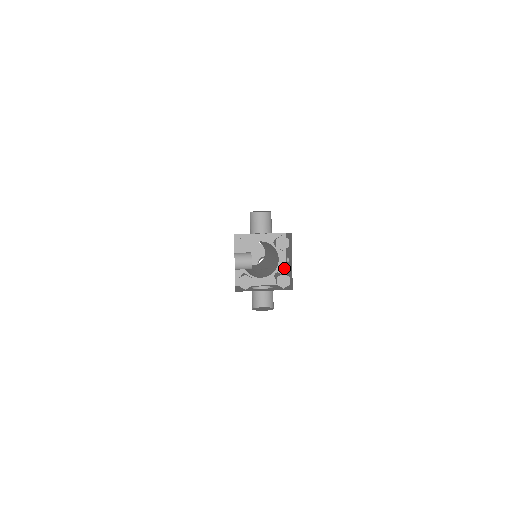
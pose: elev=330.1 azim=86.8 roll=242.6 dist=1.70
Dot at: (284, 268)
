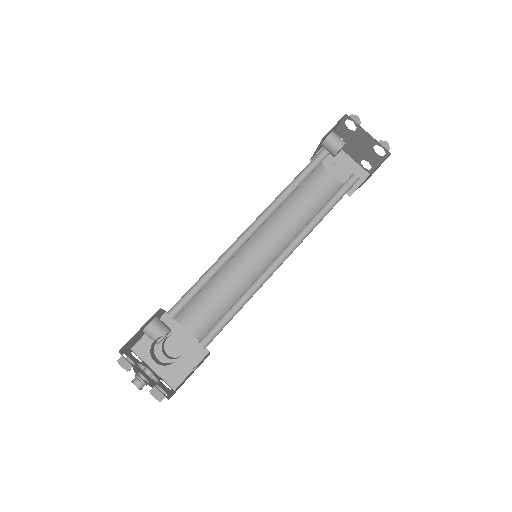
Dot at: occluded
